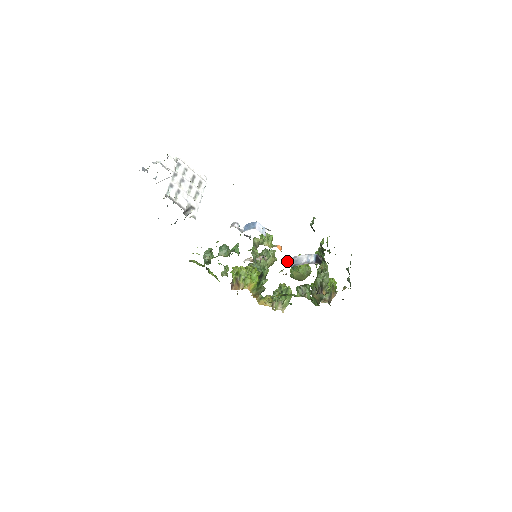
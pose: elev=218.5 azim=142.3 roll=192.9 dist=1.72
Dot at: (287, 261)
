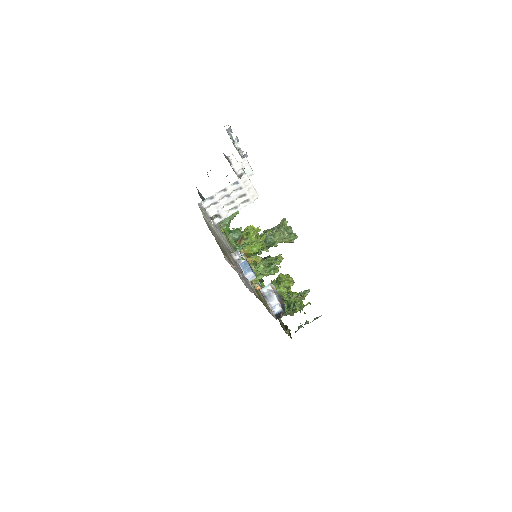
Dot at: (267, 286)
